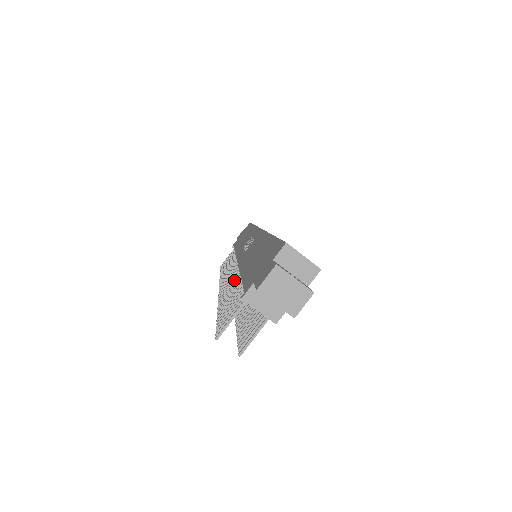
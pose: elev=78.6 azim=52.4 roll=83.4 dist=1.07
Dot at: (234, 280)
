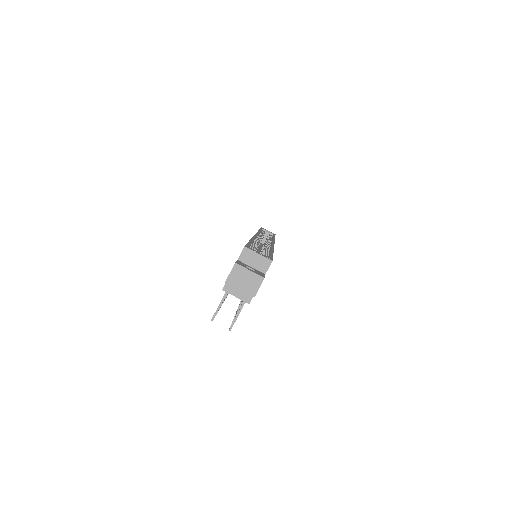
Dot at: occluded
